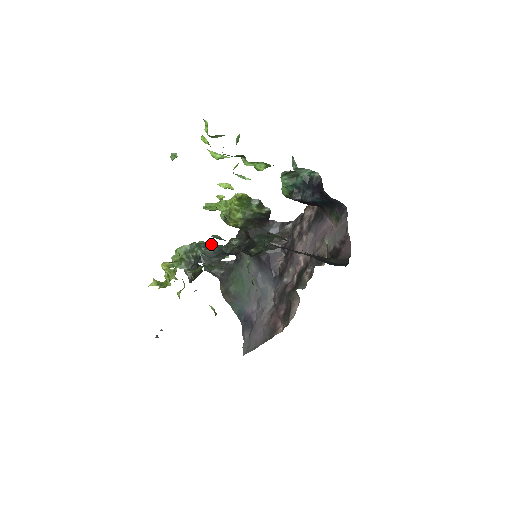
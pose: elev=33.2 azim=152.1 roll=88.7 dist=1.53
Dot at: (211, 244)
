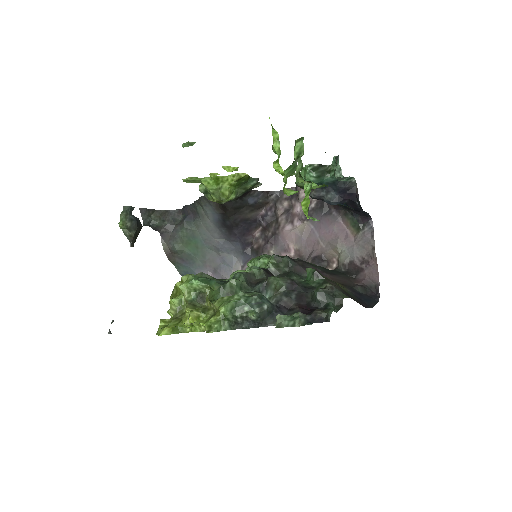
Dot at: (261, 297)
